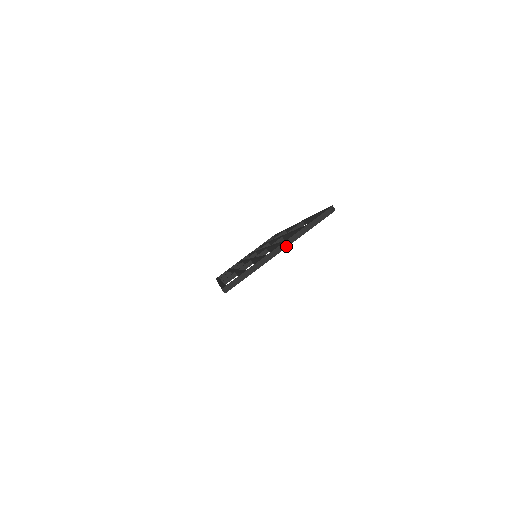
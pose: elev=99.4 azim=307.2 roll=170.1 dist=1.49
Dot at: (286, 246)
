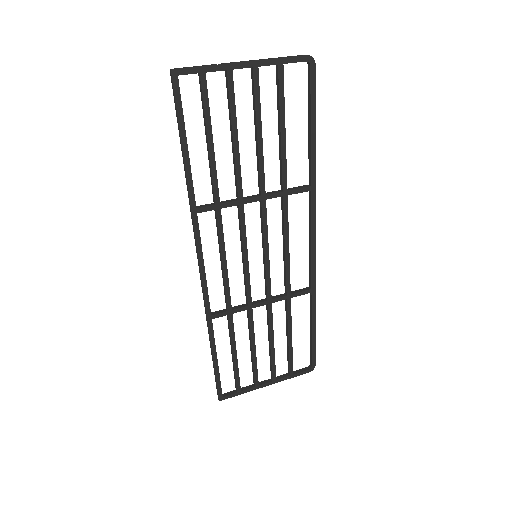
Dot at: (252, 61)
